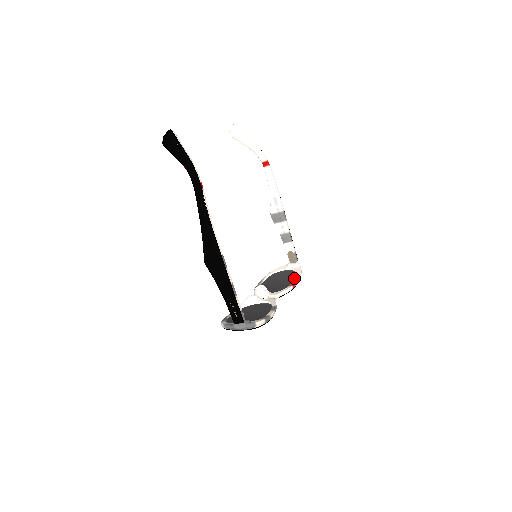
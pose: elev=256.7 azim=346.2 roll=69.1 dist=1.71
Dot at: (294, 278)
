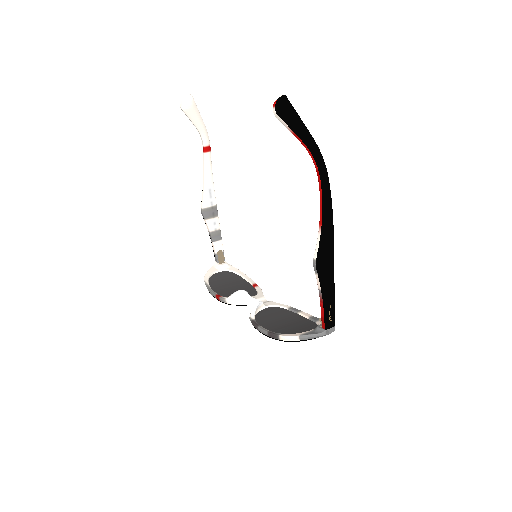
Dot at: (241, 278)
